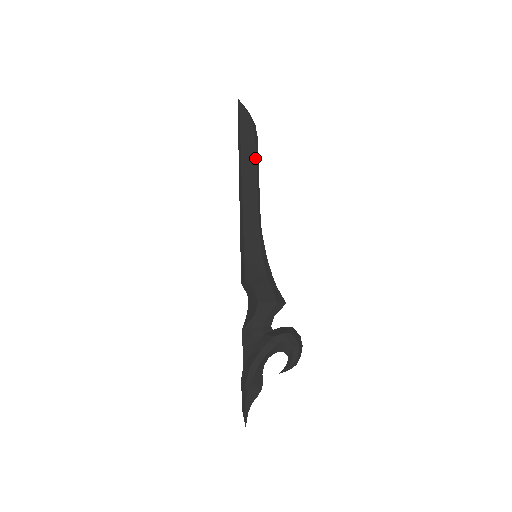
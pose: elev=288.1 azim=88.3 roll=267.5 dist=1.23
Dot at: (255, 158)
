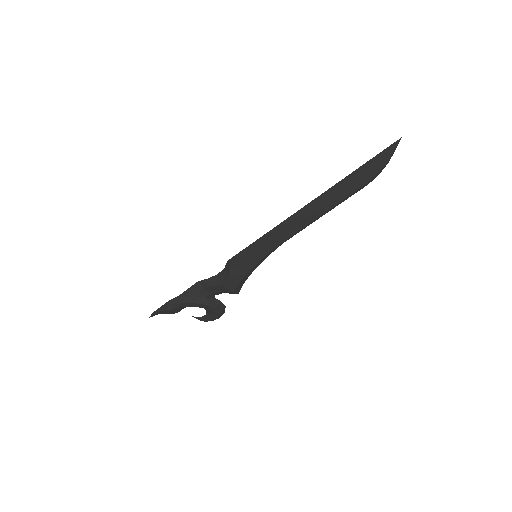
Dot at: (341, 200)
